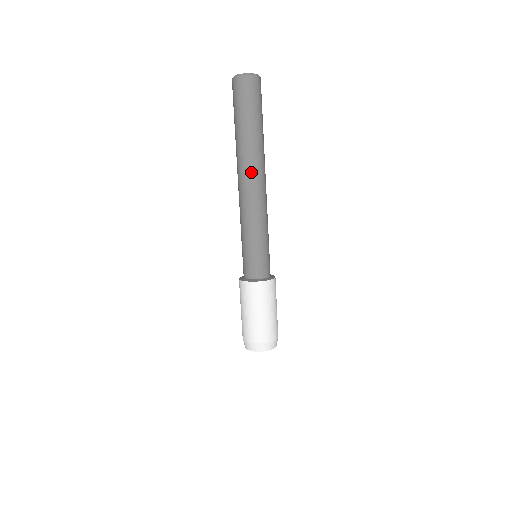
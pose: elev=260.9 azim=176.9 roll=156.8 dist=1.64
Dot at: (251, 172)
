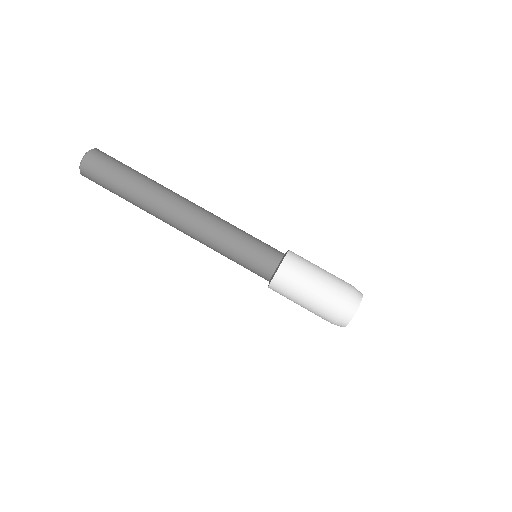
Dot at: (170, 208)
